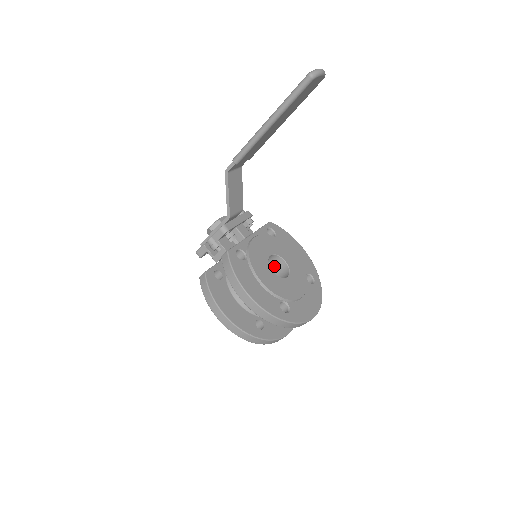
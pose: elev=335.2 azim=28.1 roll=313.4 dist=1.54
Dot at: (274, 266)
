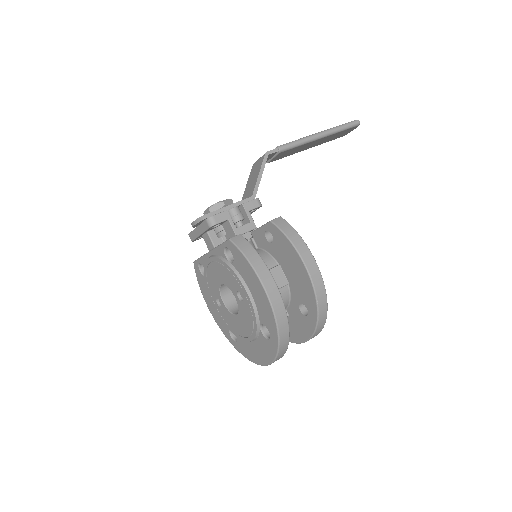
Dot at: occluded
